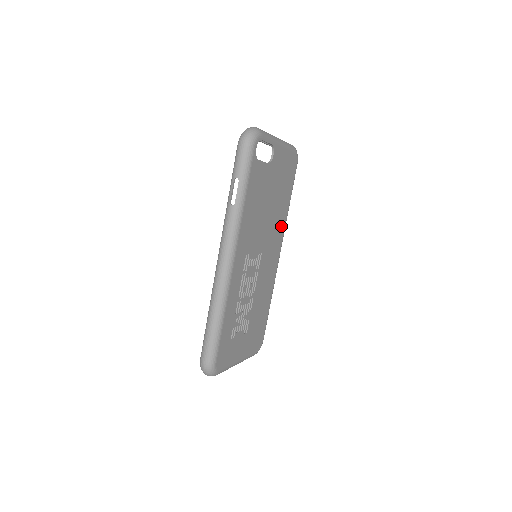
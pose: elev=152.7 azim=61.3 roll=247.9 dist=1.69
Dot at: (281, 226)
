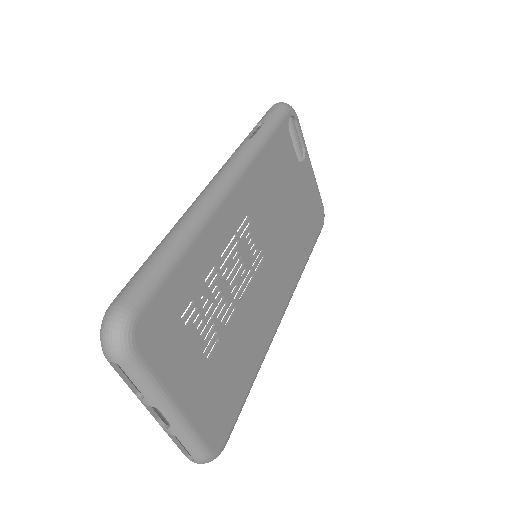
Dot at: (294, 269)
